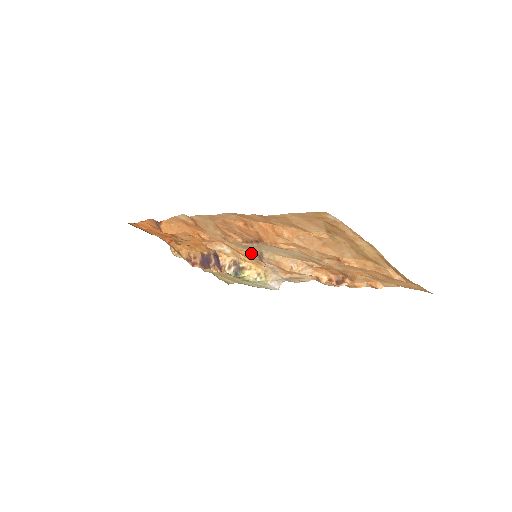
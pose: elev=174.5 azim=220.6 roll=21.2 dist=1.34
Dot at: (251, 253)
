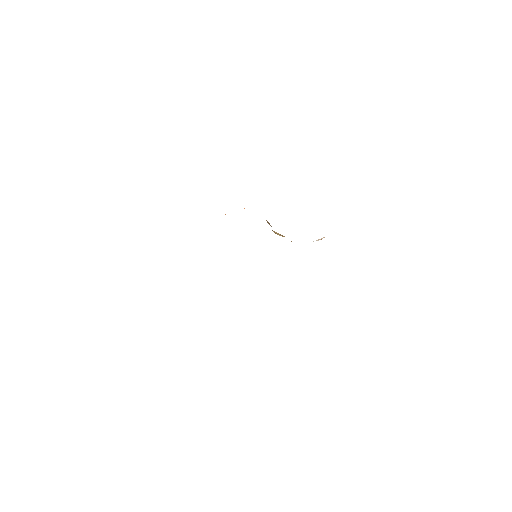
Dot at: occluded
